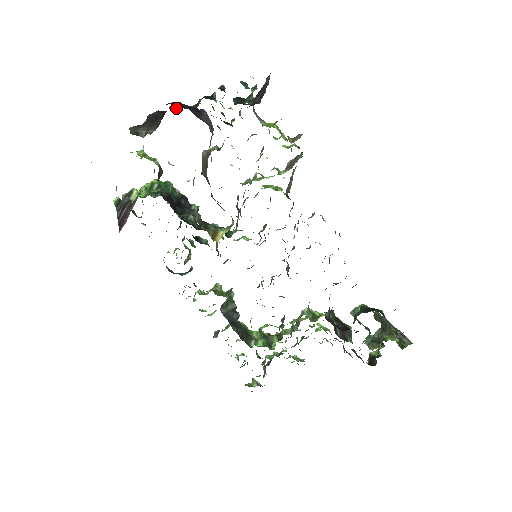
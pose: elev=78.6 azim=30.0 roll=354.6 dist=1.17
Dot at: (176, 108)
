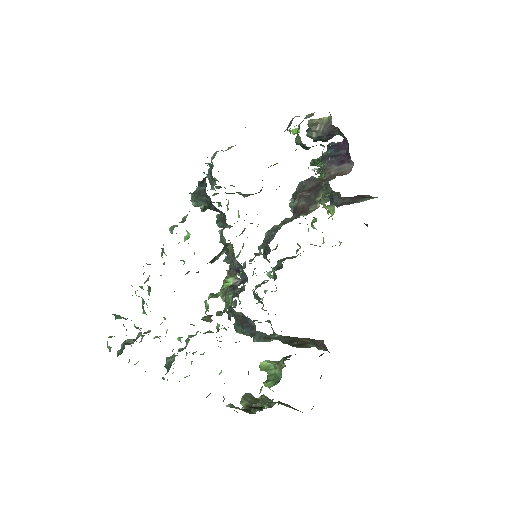
Dot at: (329, 148)
